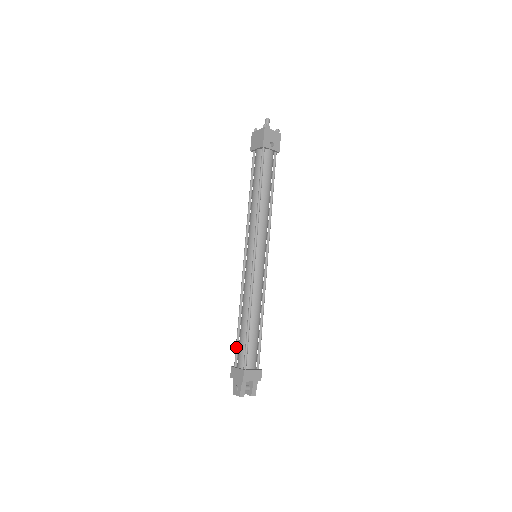
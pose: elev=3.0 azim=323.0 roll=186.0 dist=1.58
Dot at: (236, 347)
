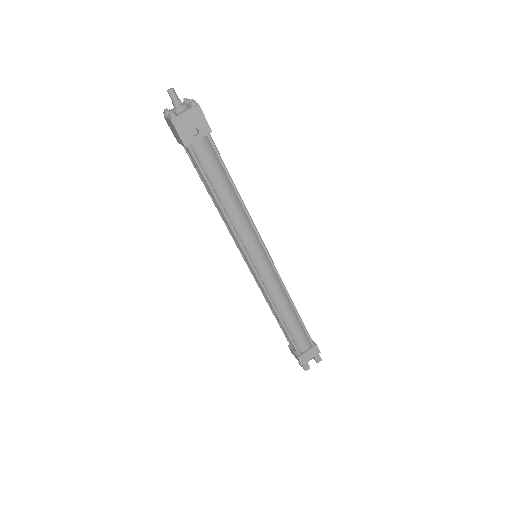
Dot at: occluded
